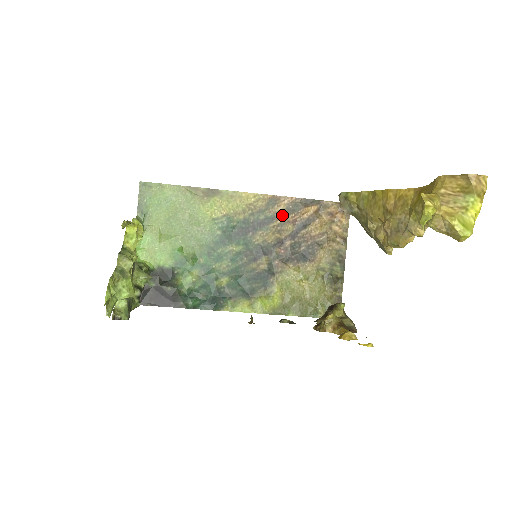
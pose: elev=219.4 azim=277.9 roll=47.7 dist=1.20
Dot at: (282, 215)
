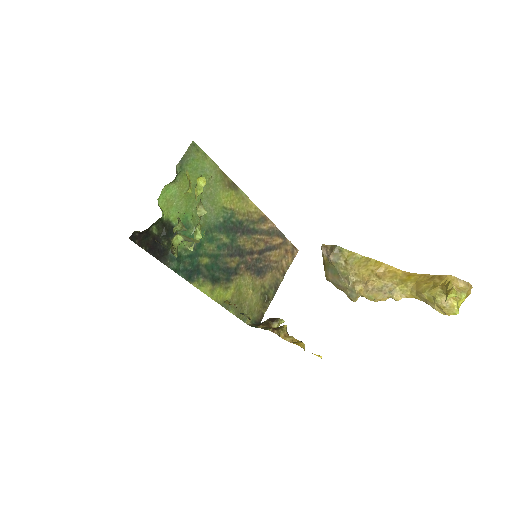
Dot at: (263, 233)
